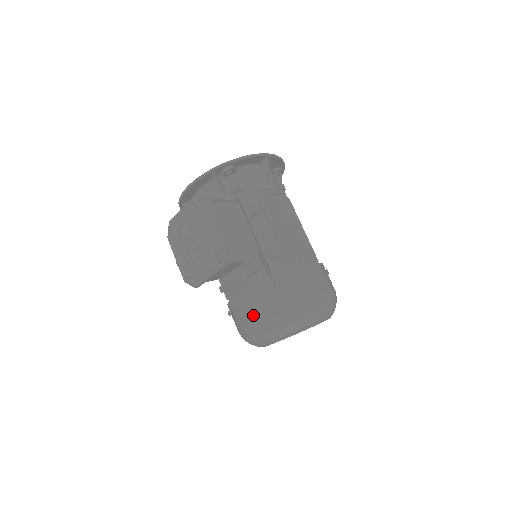
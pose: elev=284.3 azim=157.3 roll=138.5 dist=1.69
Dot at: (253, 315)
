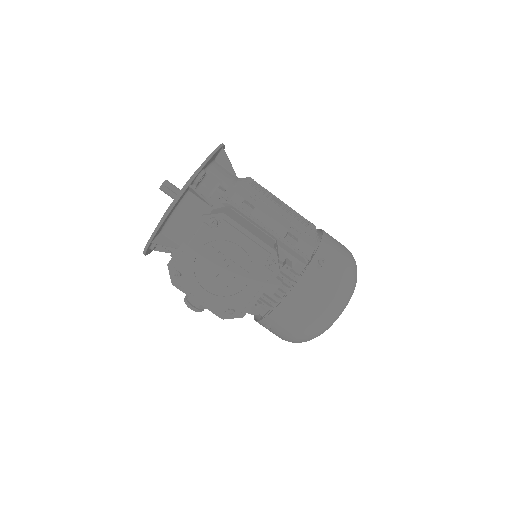
Dot at: (313, 307)
